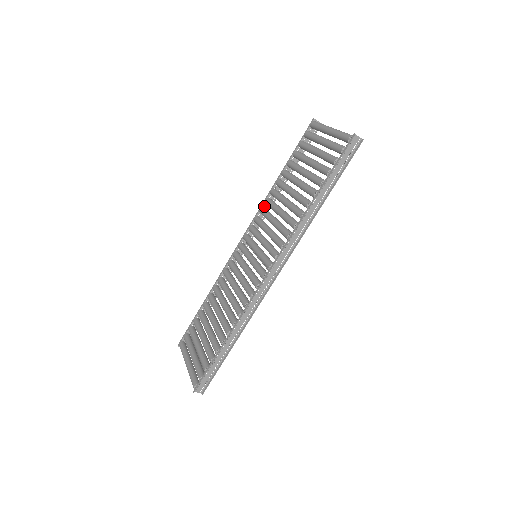
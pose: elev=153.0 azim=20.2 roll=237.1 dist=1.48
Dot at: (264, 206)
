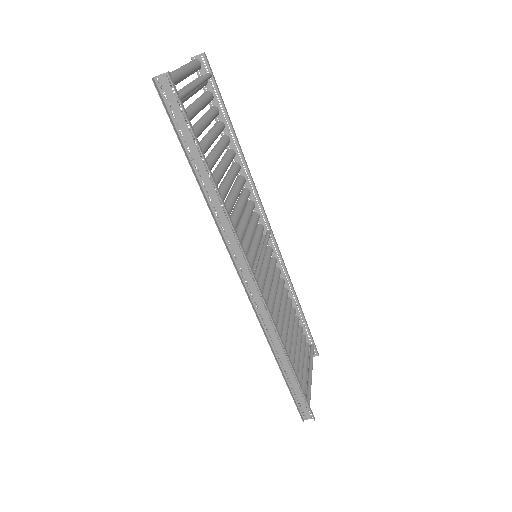
Dot at: occluded
